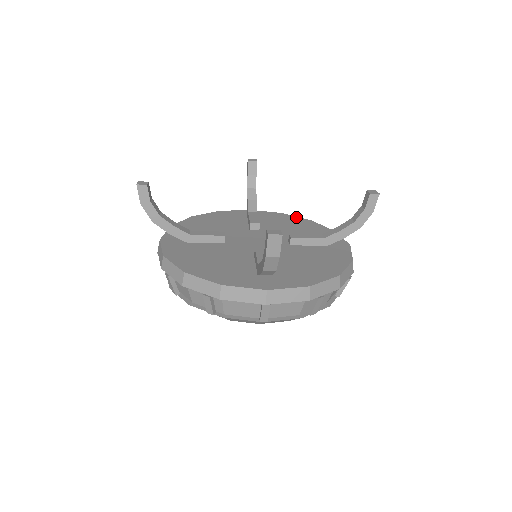
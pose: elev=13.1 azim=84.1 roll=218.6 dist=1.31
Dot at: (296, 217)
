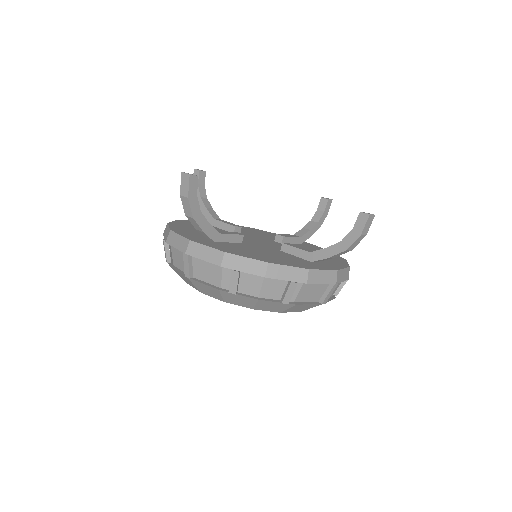
Dot at: (241, 226)
